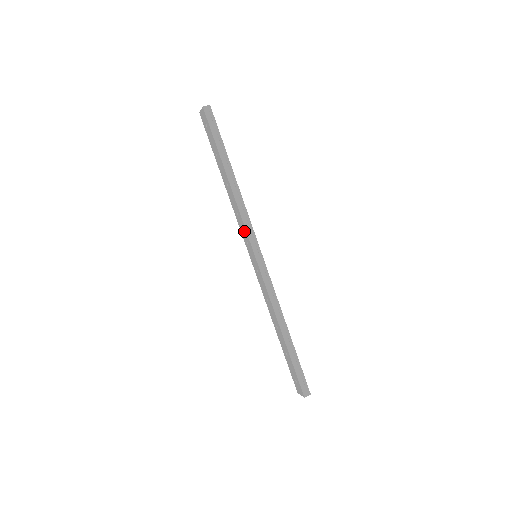
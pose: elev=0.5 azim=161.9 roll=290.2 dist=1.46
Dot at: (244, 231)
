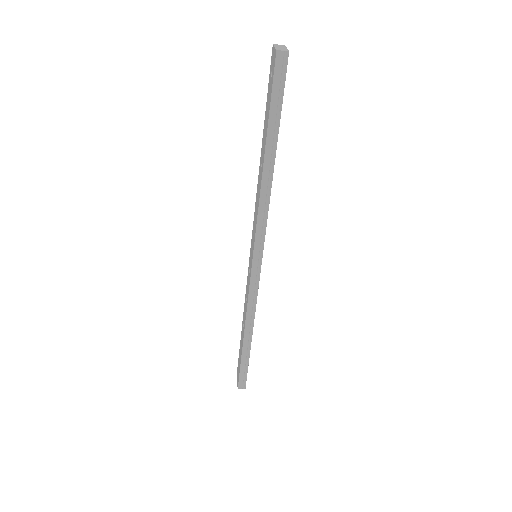
Dot at: (255, 228)
